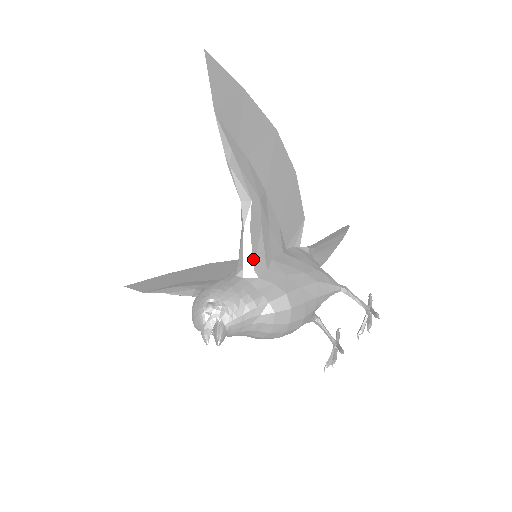
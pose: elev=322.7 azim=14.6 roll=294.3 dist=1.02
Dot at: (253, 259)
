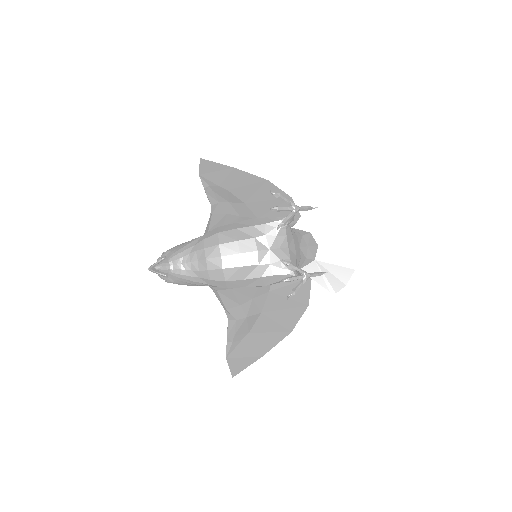
Dot at: (210, 227)
